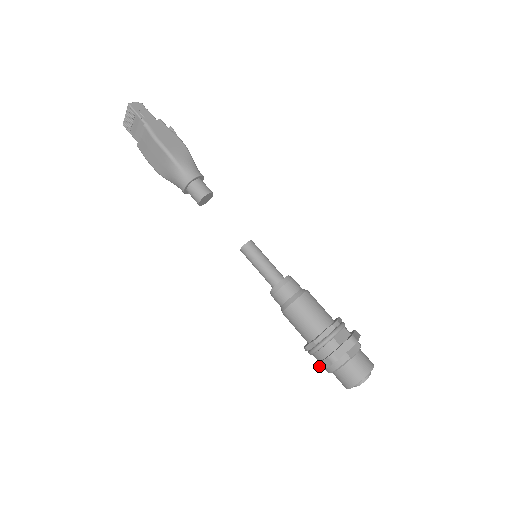
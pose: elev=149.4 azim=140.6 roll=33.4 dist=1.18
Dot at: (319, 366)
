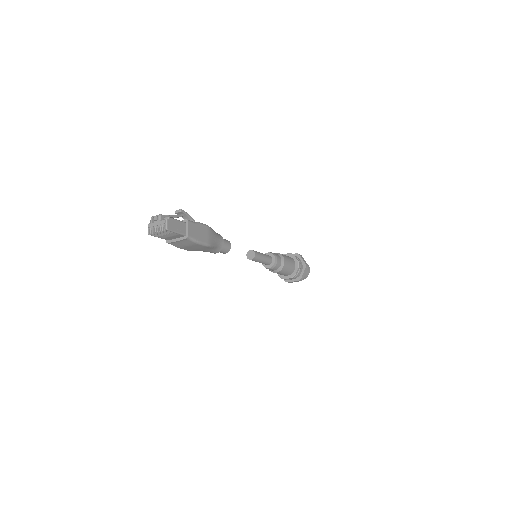
Dot at: (290, 282)
